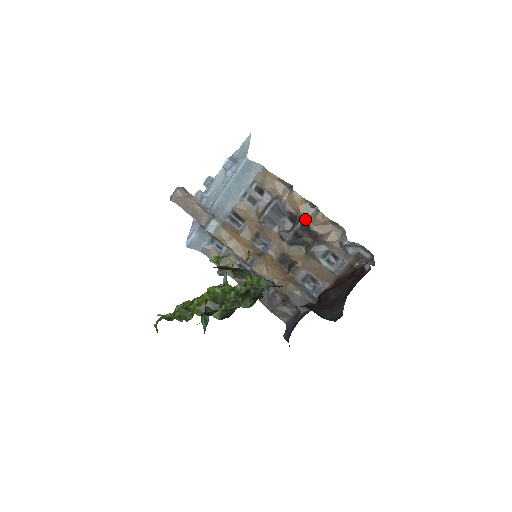
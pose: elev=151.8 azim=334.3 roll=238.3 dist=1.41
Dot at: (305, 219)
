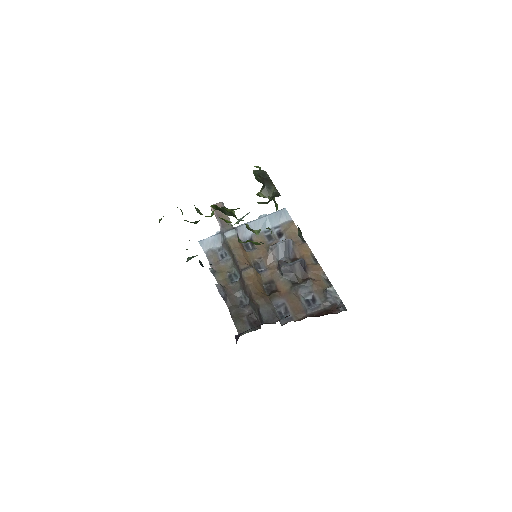
Dot at: (305, 262)
